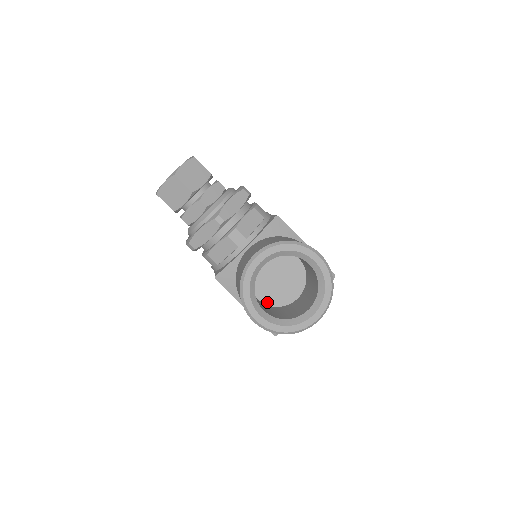
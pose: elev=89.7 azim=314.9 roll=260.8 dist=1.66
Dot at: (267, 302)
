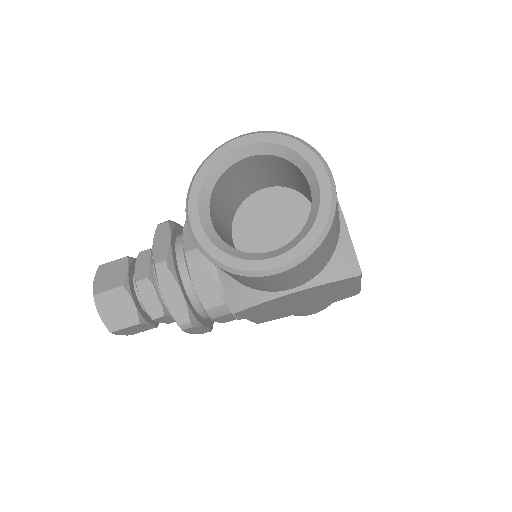
Dot at: occluded
